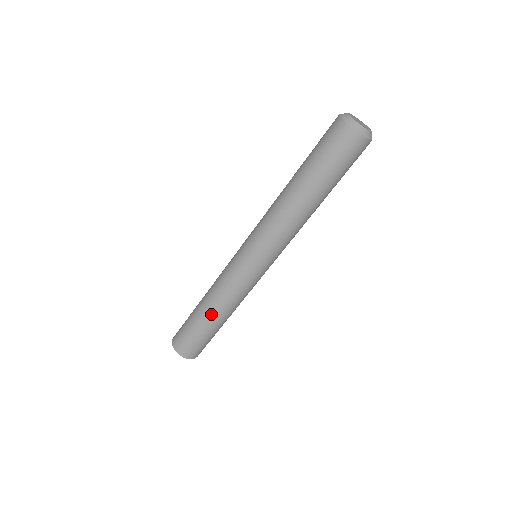
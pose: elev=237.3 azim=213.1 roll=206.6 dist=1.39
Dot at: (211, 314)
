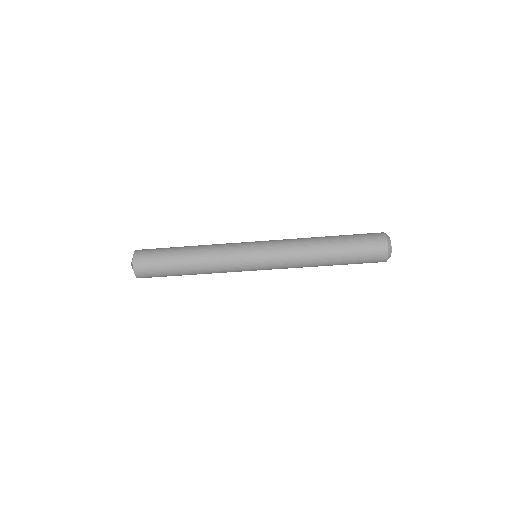
Dot at: (190, 255)
